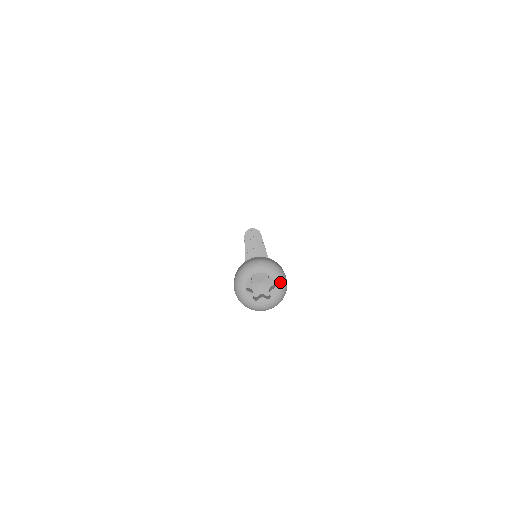
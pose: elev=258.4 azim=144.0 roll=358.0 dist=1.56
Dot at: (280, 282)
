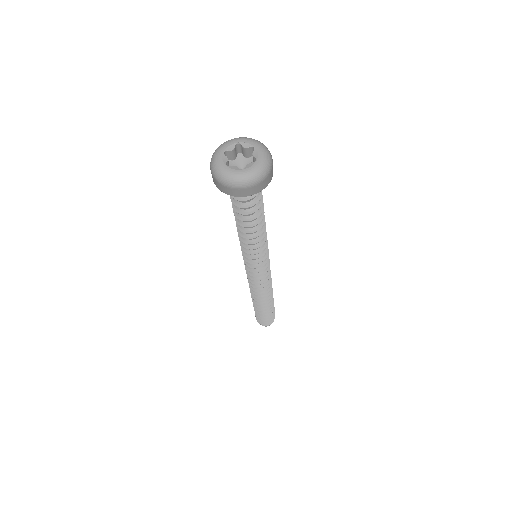
Dot at: (256, 142)
